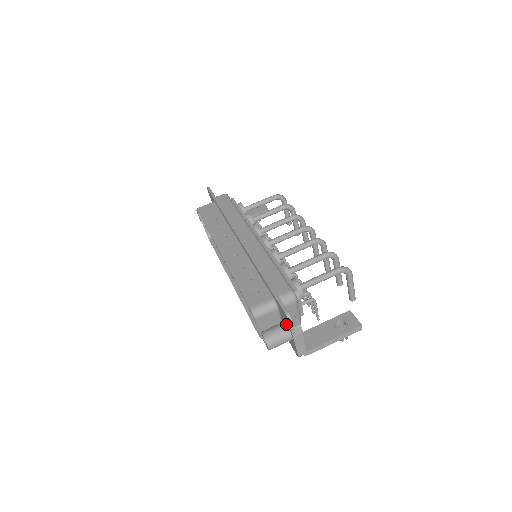
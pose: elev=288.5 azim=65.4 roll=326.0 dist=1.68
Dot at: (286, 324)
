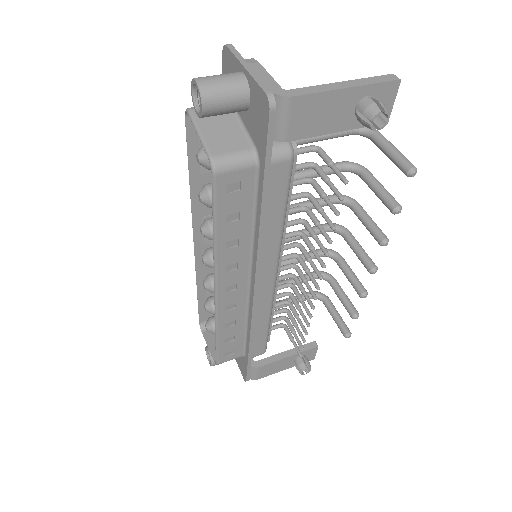
Dot at: occluded
